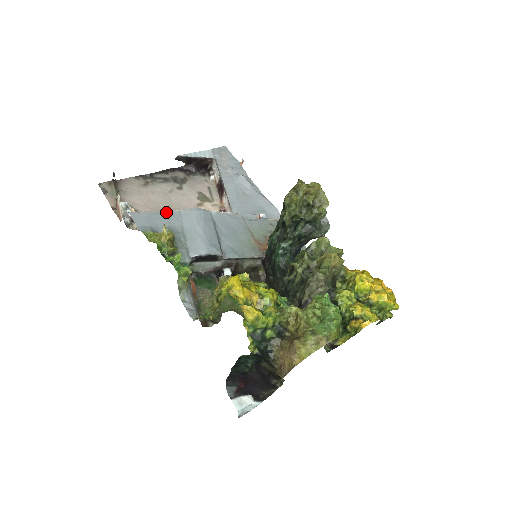
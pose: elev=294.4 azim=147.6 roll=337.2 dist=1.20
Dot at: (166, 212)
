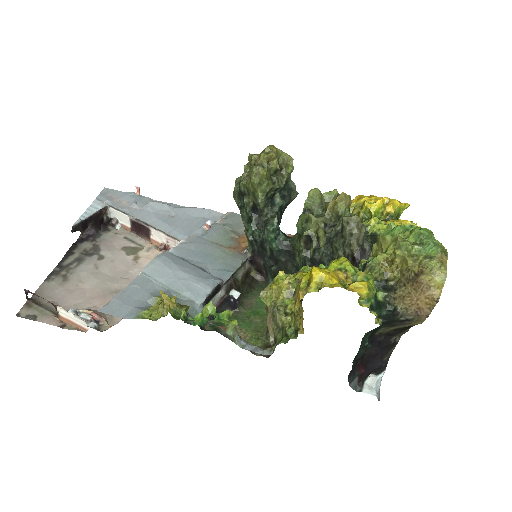
Dot at: (132, 283)
